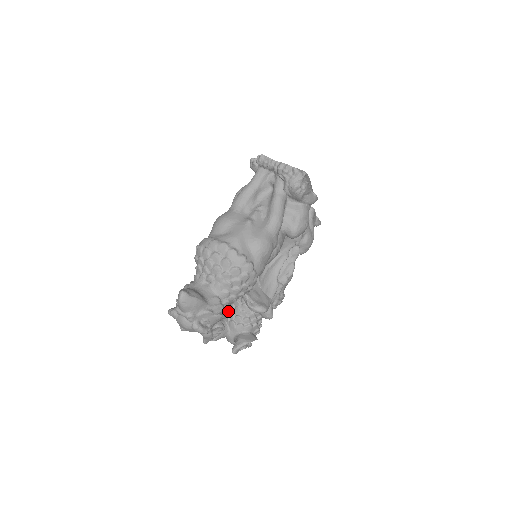
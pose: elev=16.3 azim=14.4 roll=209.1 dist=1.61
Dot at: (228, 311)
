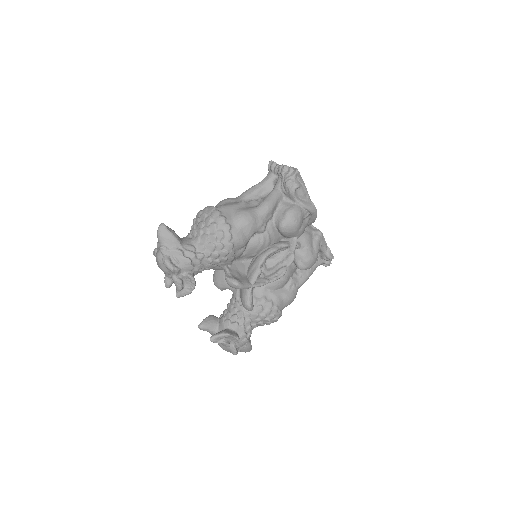
Dot at: occluded
